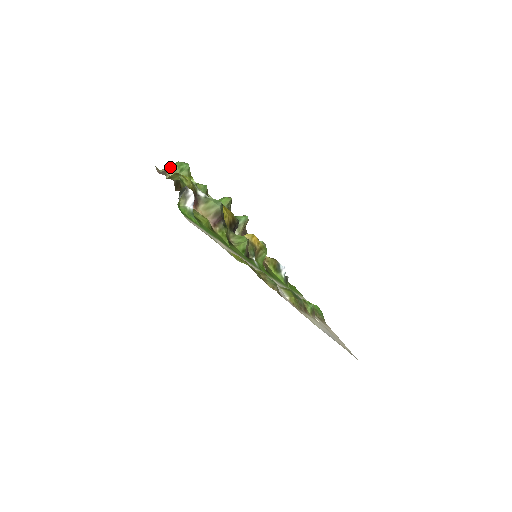
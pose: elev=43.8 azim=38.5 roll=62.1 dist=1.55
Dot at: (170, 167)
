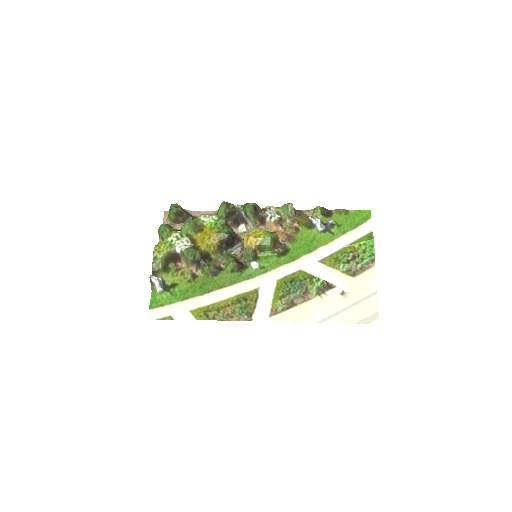
Dot at: (158, 231)
